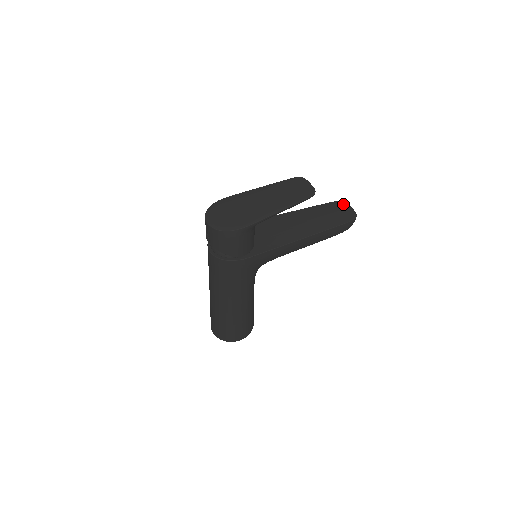
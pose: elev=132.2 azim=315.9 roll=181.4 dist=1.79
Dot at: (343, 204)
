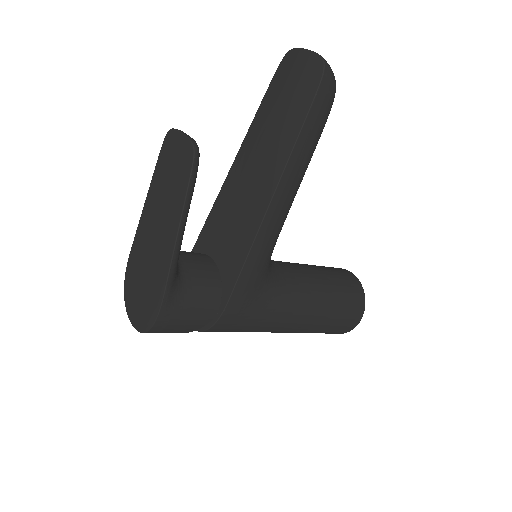
Dot at: (291, 58)
